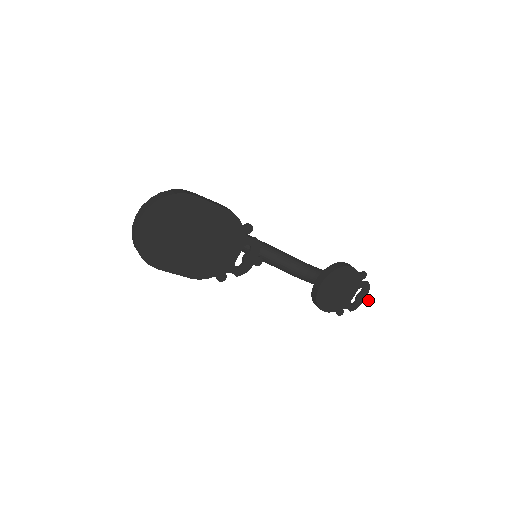
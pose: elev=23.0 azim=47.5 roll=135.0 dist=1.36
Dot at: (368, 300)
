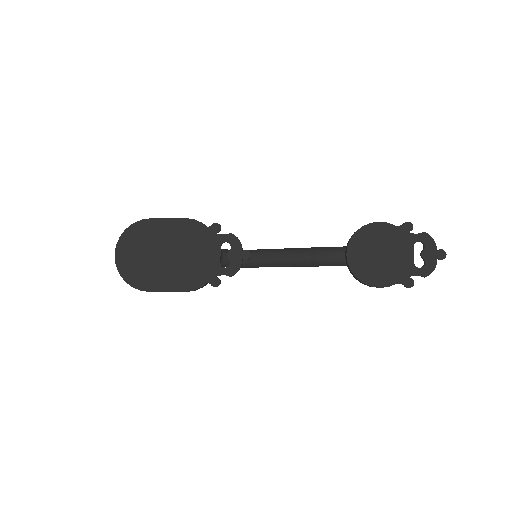
Dot at: (445, 255)
